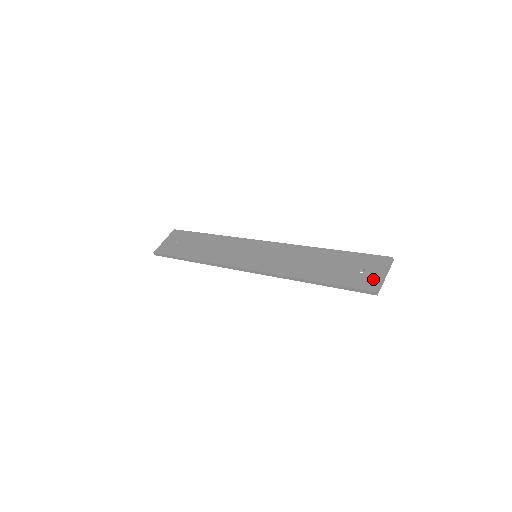
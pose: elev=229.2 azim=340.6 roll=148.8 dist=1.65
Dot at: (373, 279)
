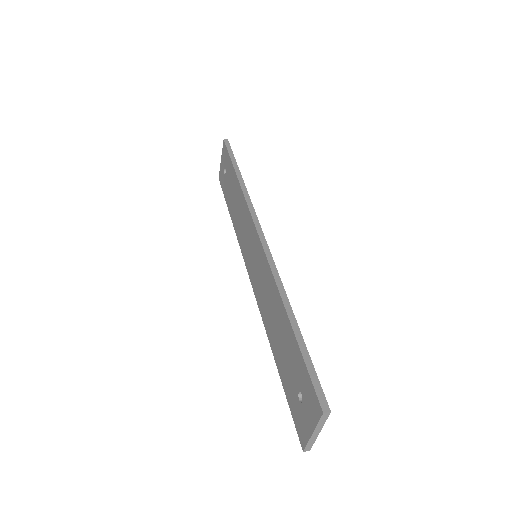
Dot at: (304, 427)
